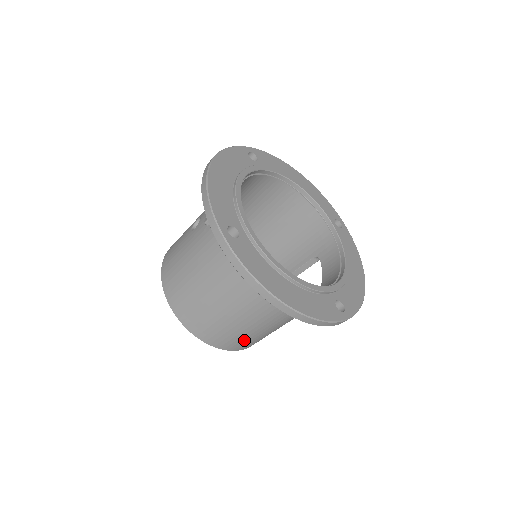
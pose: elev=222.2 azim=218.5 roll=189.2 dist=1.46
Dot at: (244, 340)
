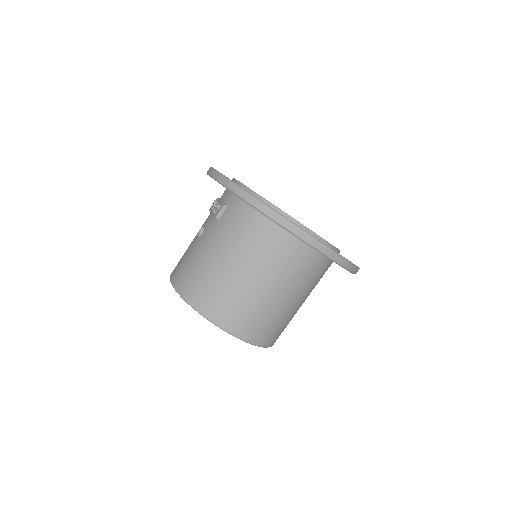
Dot at: (271, 326)
